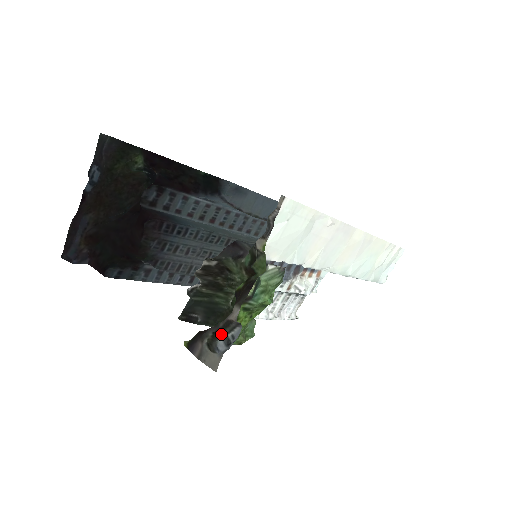
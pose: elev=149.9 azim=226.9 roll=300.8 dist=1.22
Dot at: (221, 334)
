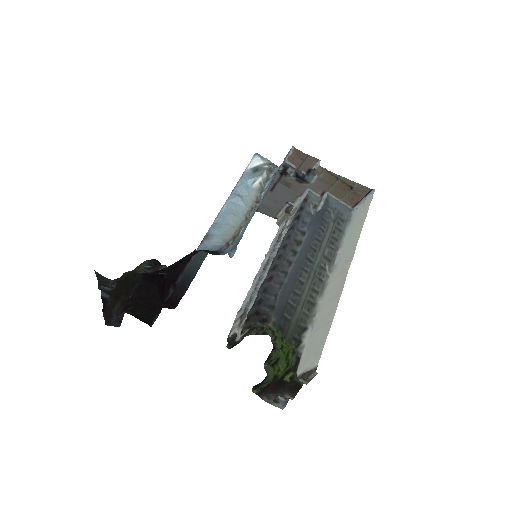
Dot at: (280, 396)
